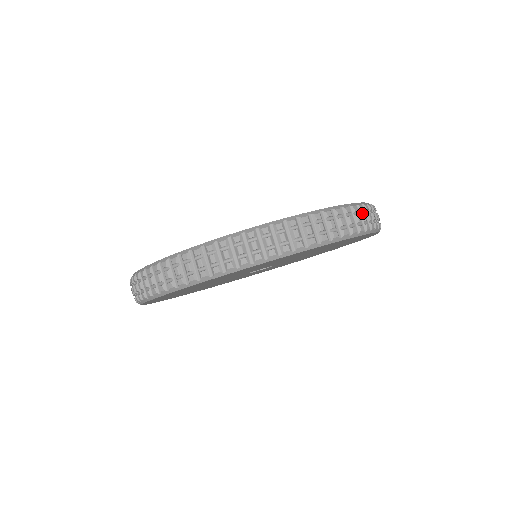
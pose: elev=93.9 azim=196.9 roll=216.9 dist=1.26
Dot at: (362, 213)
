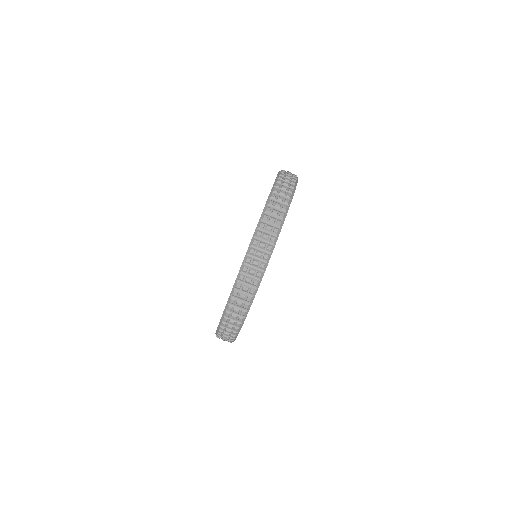
Dot at: (255, 254)
